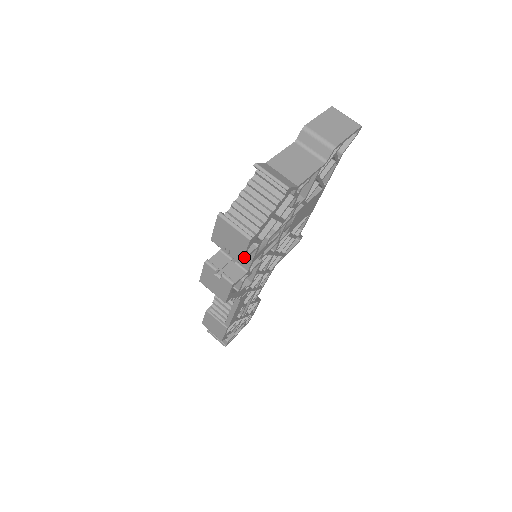
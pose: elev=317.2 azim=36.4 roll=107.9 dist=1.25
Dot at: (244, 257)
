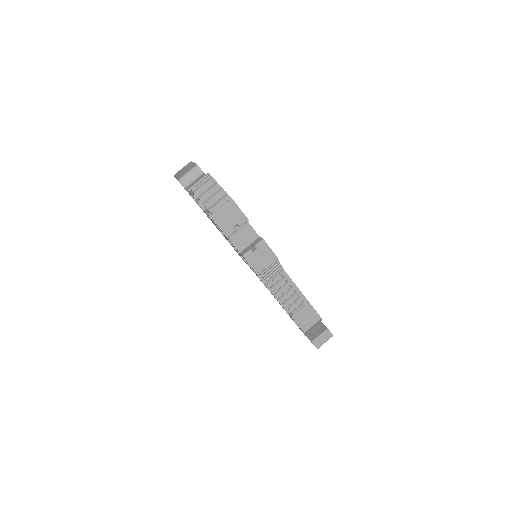
Dot at: (244, 215)
